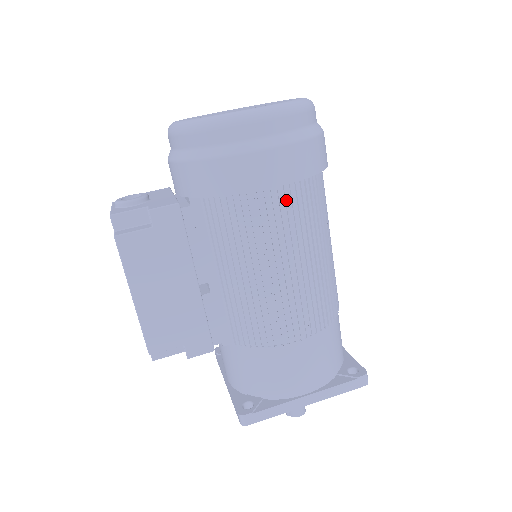
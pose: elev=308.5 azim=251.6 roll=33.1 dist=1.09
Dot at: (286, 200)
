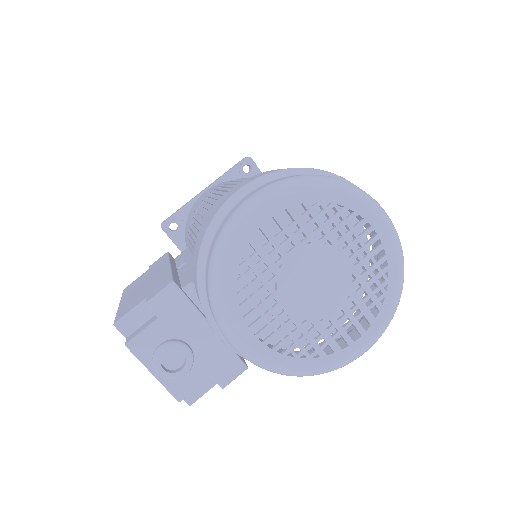
Dot at: occluded
